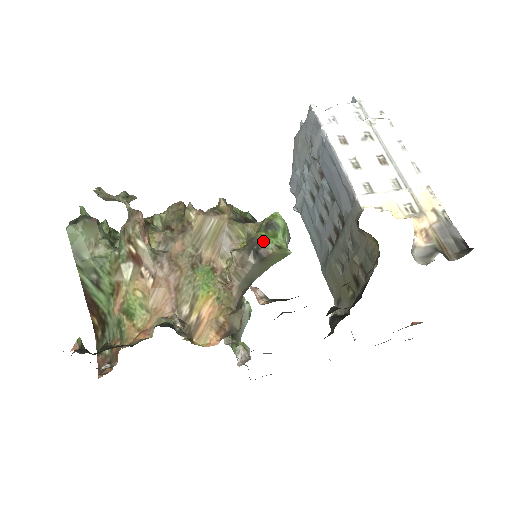
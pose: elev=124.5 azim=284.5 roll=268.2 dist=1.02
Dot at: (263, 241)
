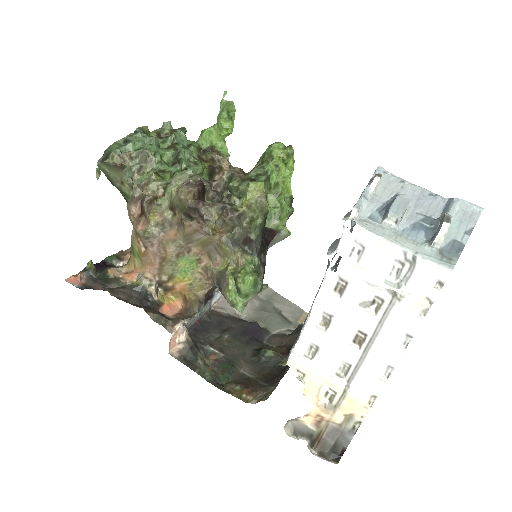
Dot at: (227, 288)
